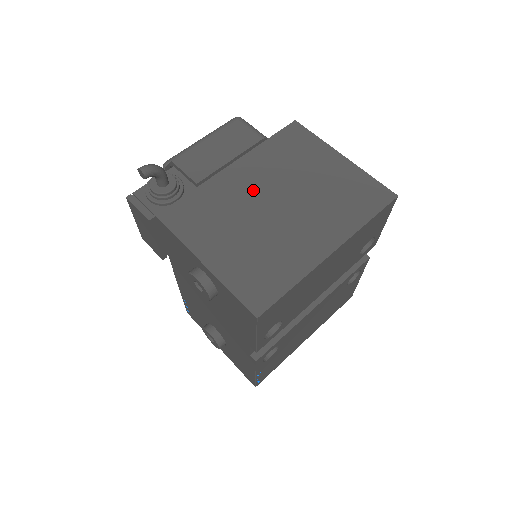
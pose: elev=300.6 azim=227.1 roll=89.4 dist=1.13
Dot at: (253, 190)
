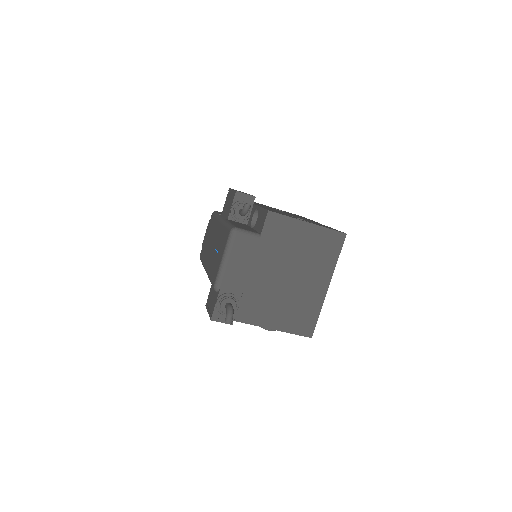
Dot at: (273, 276)
